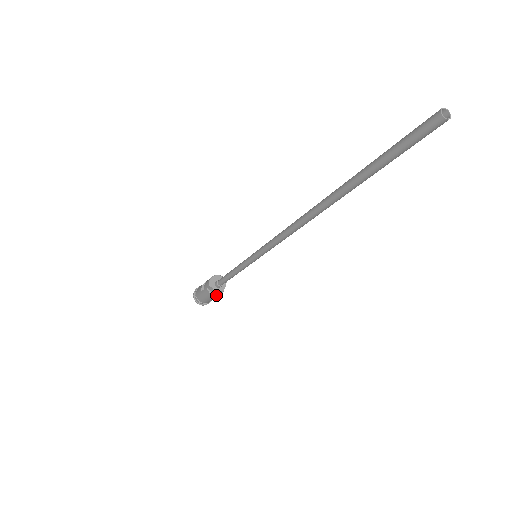
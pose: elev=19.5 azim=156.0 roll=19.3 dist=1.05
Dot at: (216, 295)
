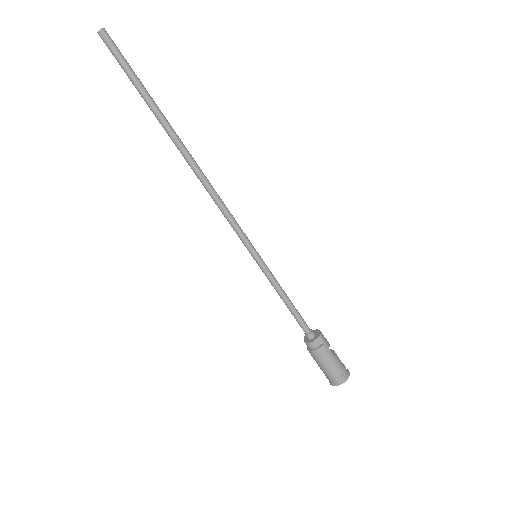
Dot at: (310, 350)
